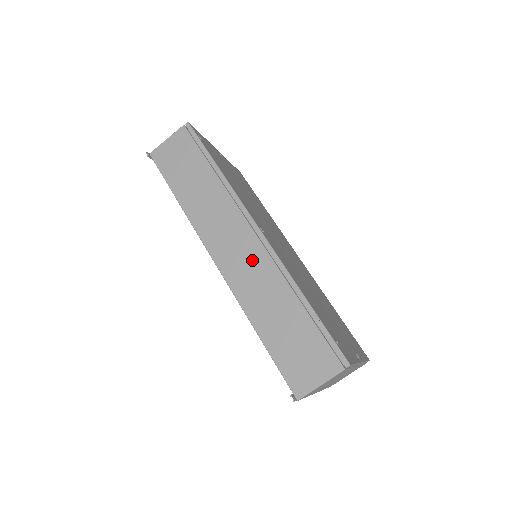
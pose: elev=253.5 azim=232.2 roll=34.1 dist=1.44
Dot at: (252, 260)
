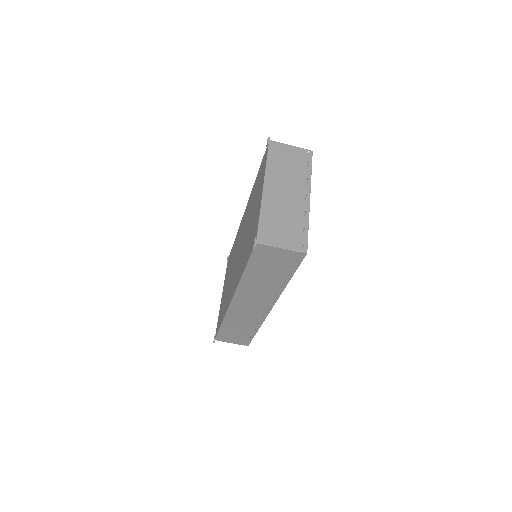
Dot at: (252, 313)
